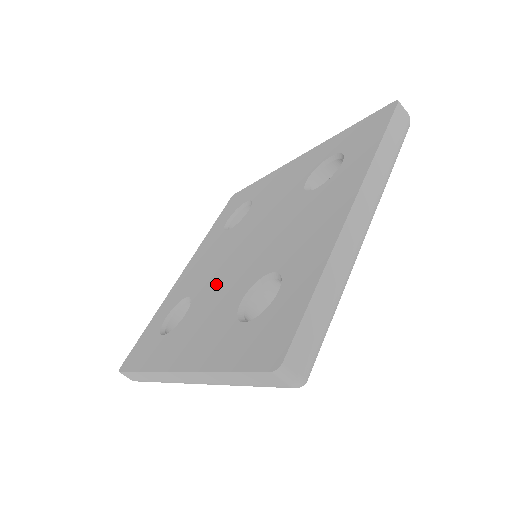
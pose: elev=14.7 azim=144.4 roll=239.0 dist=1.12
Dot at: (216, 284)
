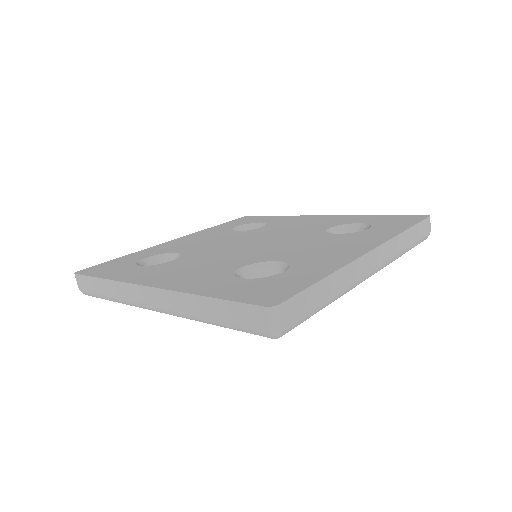
Dot at: (214, 253)
